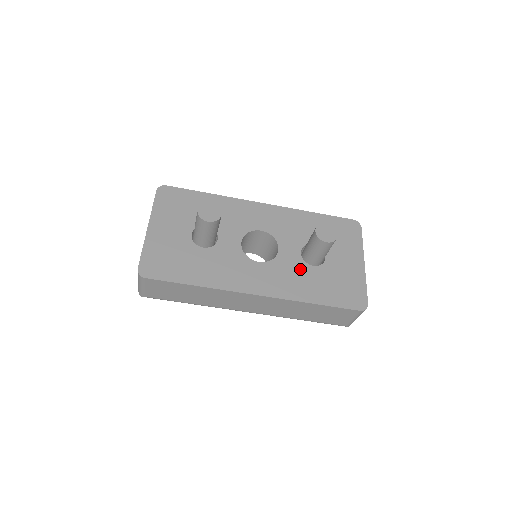
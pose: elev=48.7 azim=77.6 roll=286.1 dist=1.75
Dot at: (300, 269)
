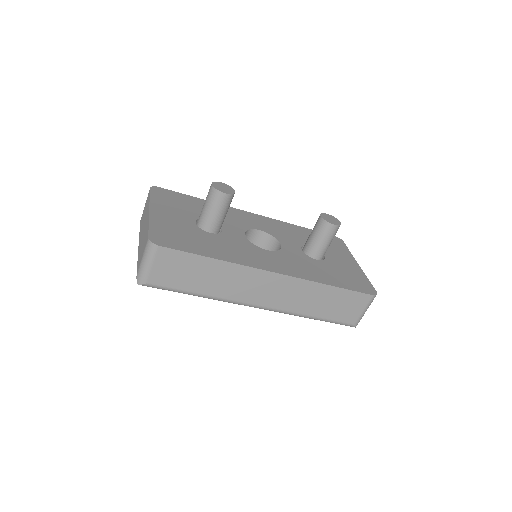
Dot at: (306, 260)
